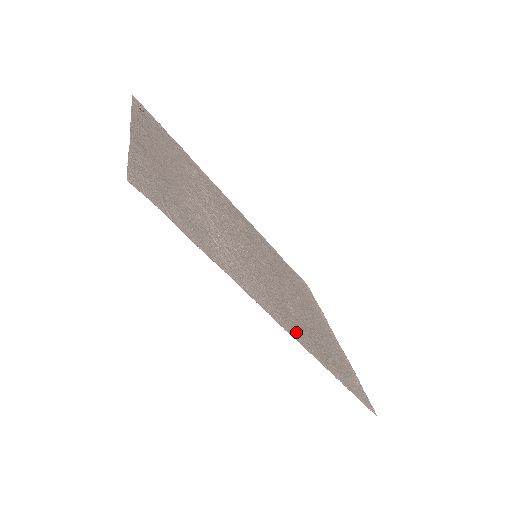
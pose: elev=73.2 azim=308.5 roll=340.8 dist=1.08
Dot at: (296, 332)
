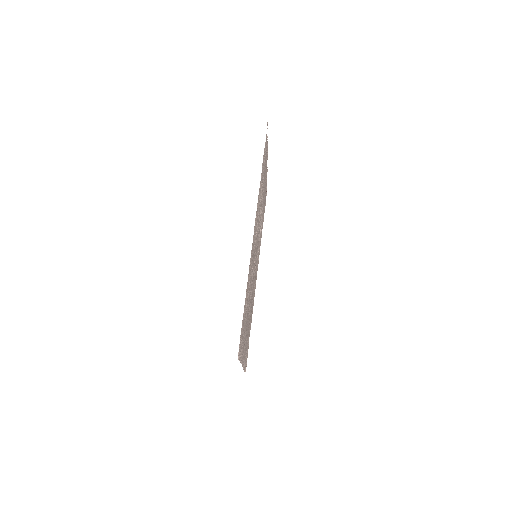
Dot at: occluded
